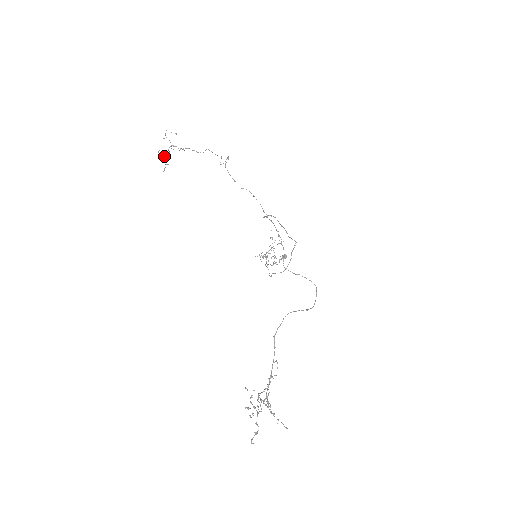
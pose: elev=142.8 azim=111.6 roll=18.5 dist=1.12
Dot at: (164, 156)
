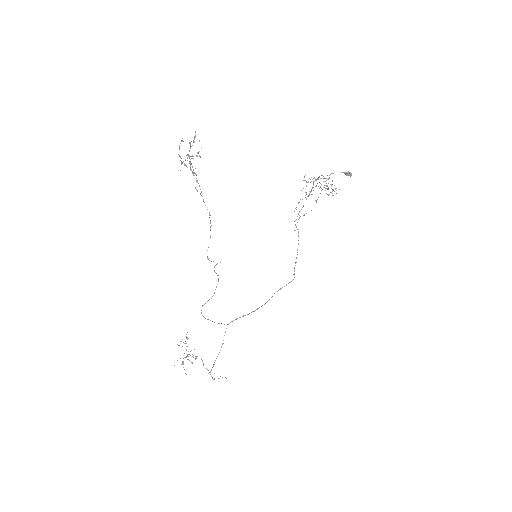
Dot at: occluded
